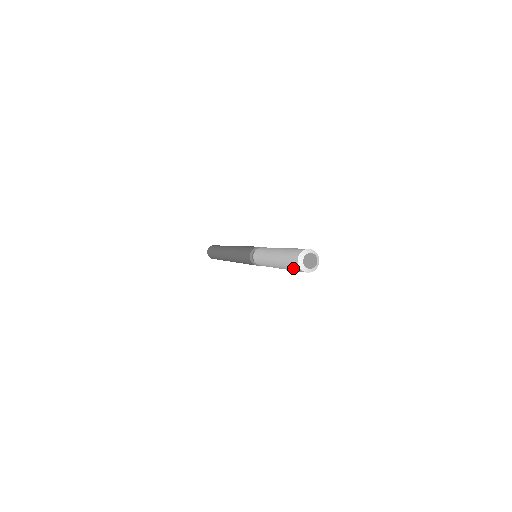
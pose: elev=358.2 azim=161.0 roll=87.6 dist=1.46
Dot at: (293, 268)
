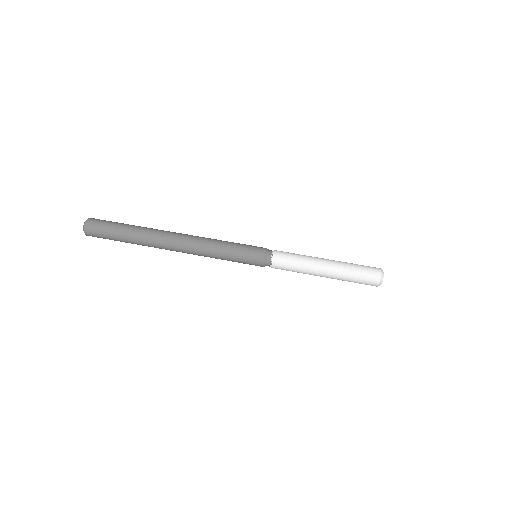
Dot at: (364, 283)
